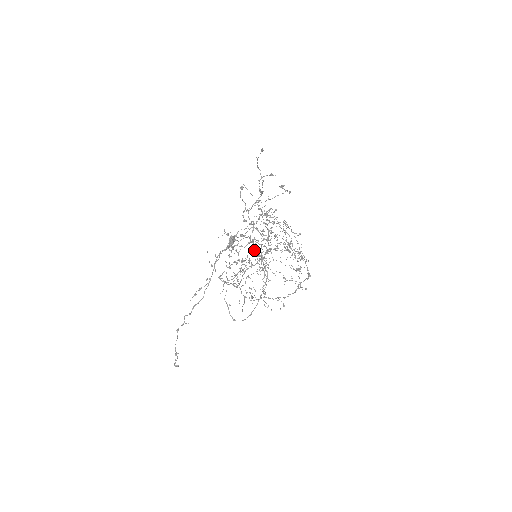
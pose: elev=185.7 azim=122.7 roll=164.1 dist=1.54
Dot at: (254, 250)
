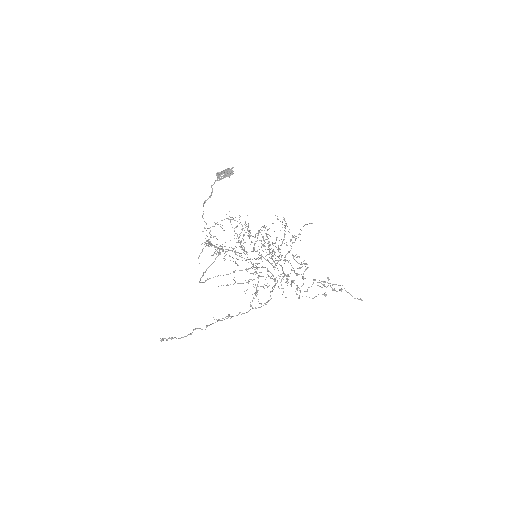
Dot at: occluded
